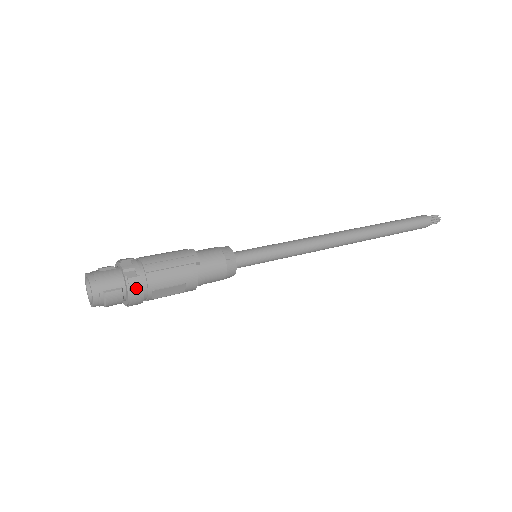
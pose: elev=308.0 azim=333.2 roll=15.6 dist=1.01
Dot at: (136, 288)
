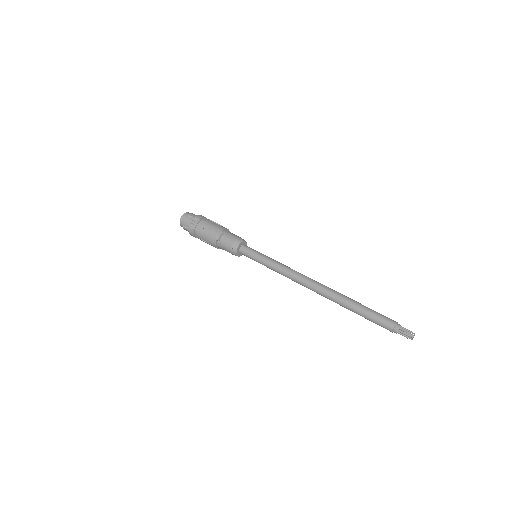
Dot at: (191, 233)
